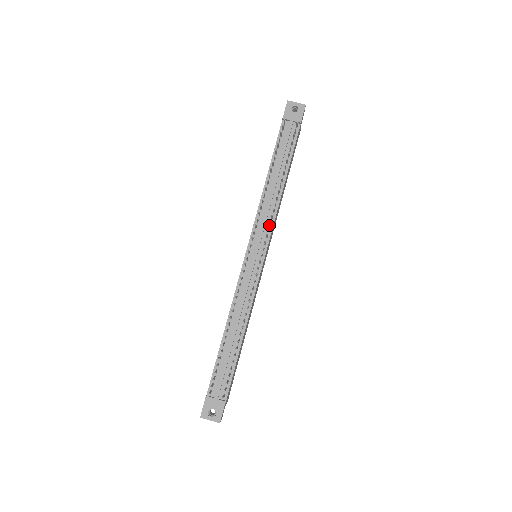
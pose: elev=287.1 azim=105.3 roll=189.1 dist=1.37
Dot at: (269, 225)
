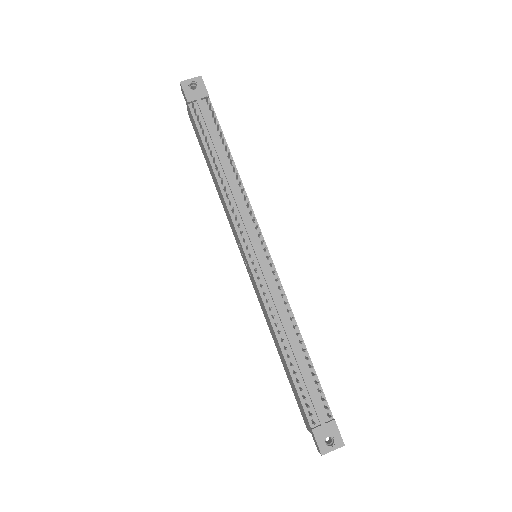
Dot at: (249, 216)
